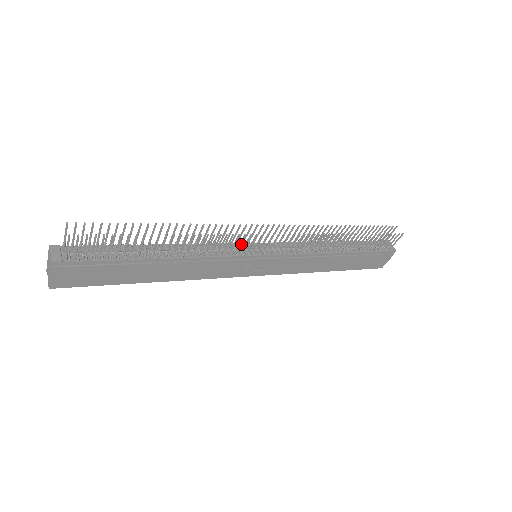
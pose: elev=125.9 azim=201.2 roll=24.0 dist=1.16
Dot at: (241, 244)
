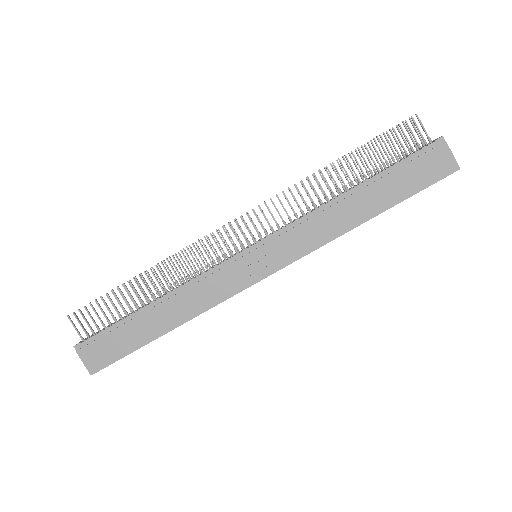
Dot at: (232, 255)
